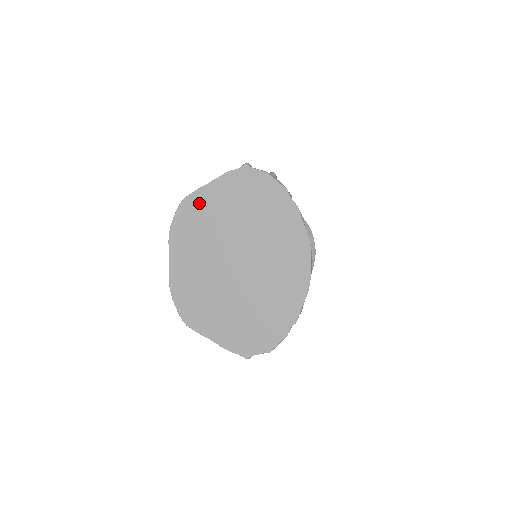
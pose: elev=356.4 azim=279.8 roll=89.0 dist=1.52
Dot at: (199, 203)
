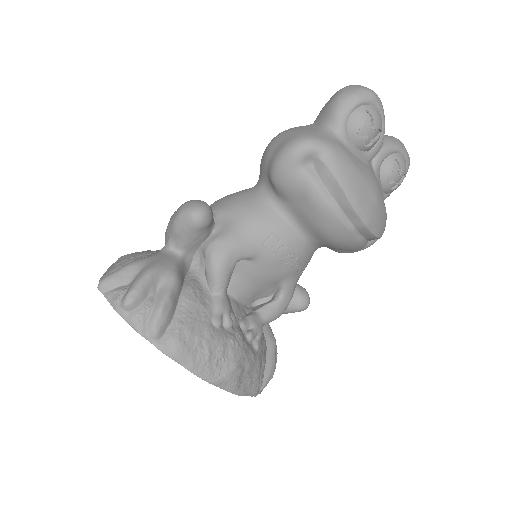
Dot at: occluded
